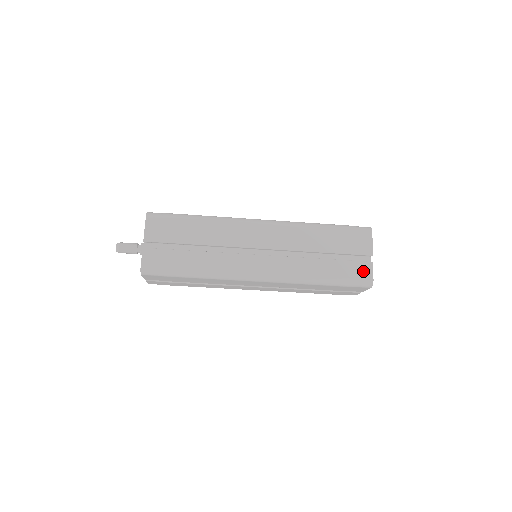
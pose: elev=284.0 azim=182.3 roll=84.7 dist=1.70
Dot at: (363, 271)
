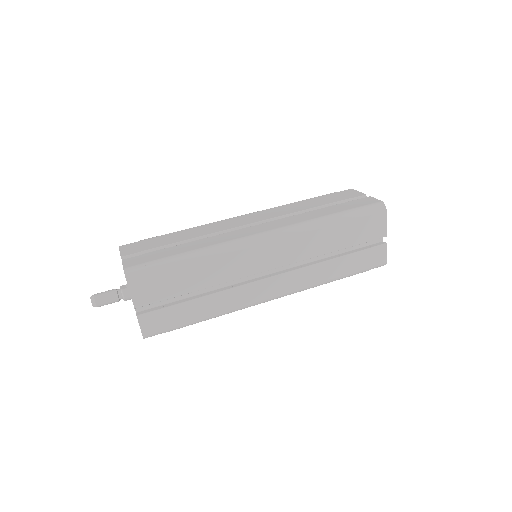
Dot at: (366, 201)
